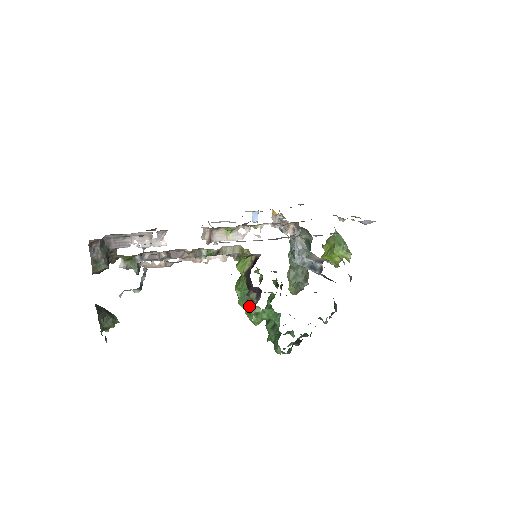
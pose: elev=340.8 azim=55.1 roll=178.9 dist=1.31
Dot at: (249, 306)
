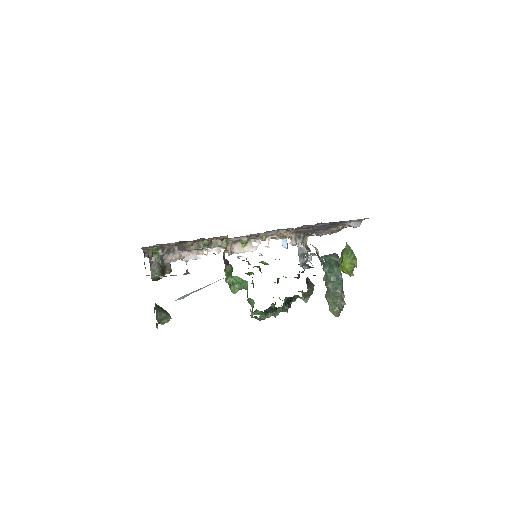
Dot at: occluded
